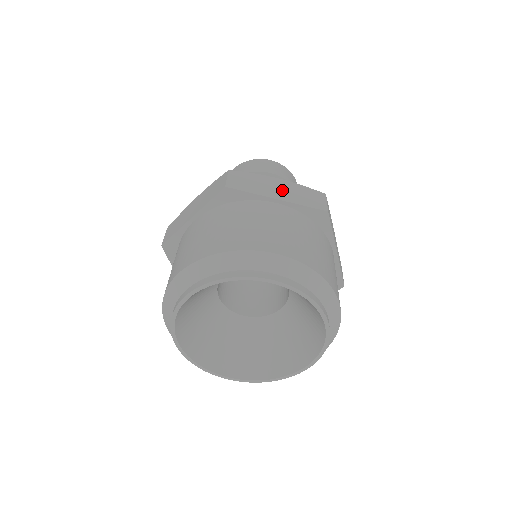
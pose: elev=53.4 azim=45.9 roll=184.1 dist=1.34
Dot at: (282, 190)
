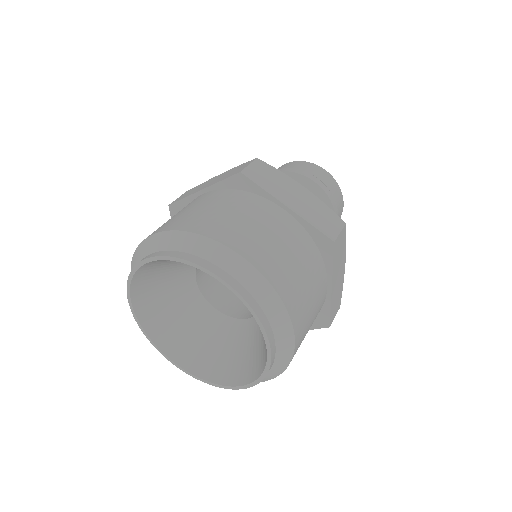
Dot at: (299, 200)
